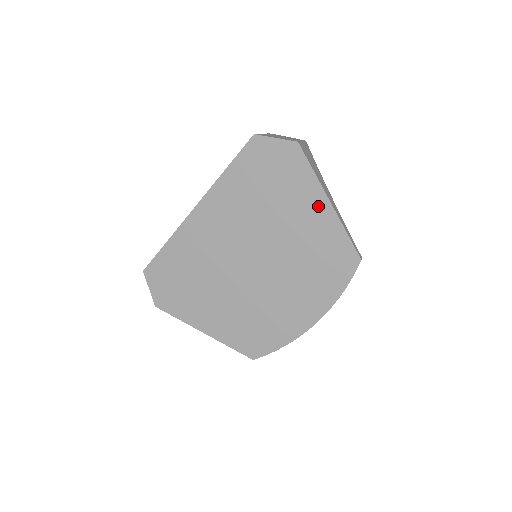
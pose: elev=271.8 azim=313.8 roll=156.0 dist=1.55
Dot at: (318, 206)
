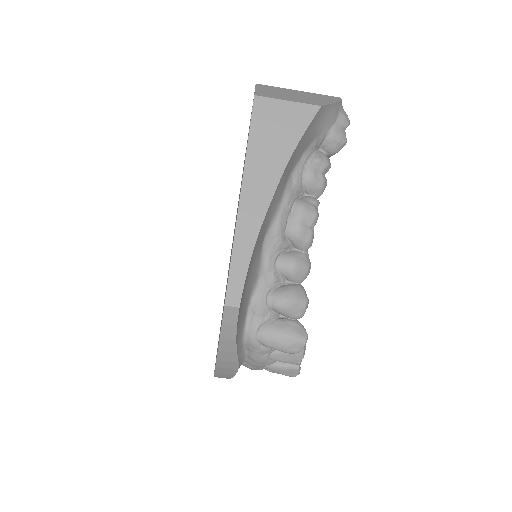
Dot at: occluded
